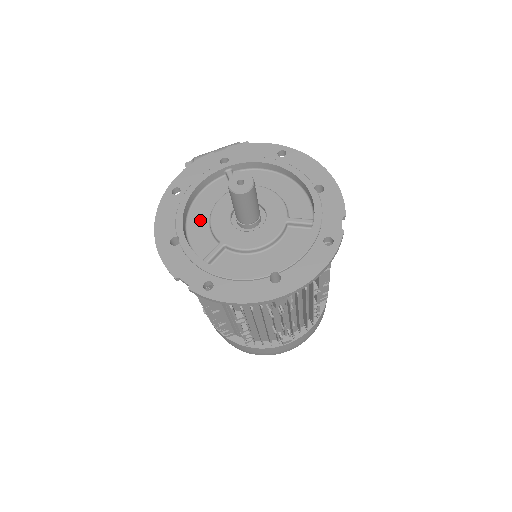
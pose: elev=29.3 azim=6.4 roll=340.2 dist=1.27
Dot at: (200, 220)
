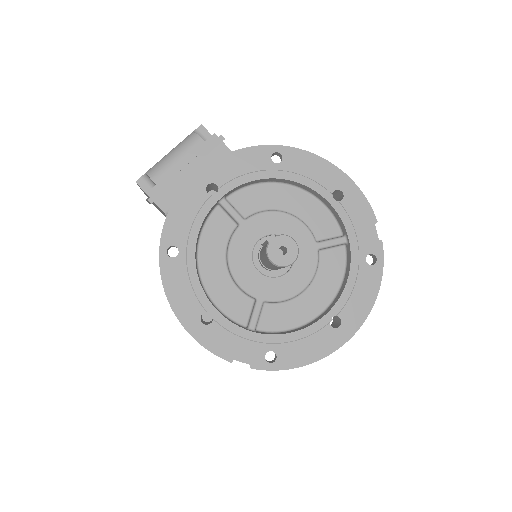
Dot at: (217, 276)
